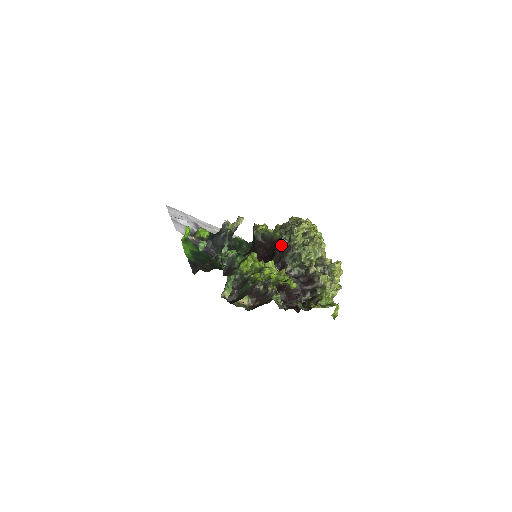
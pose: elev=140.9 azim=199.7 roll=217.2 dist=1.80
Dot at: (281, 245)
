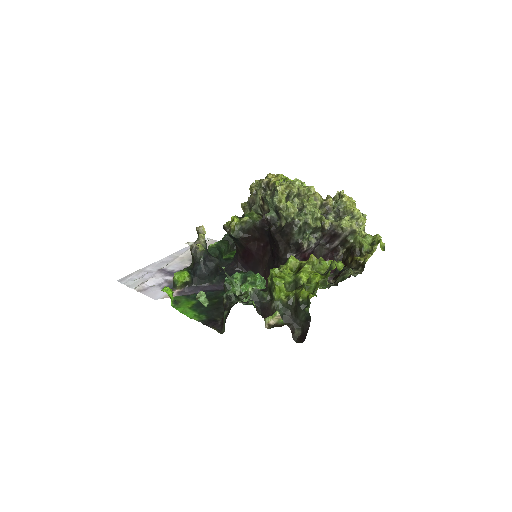
Dot at: (274, 227)
